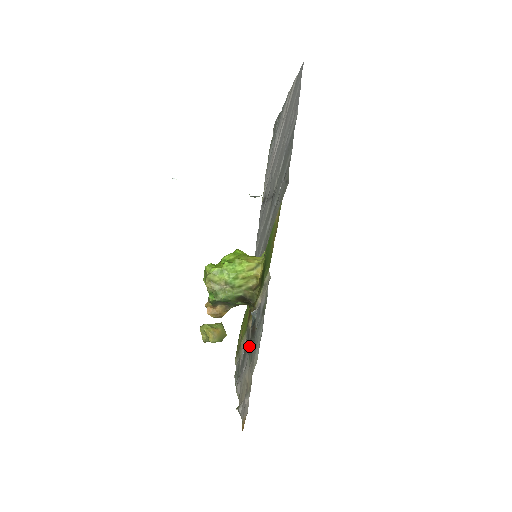
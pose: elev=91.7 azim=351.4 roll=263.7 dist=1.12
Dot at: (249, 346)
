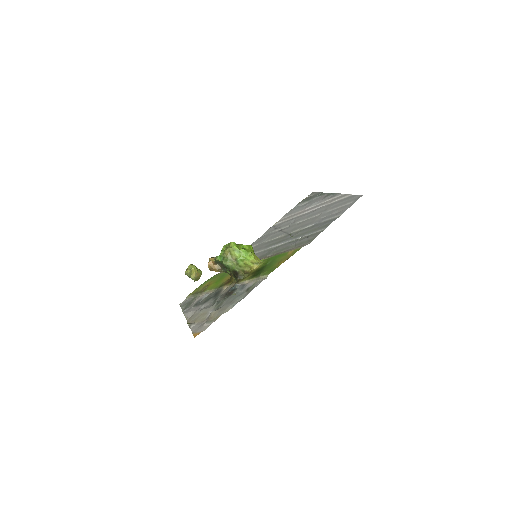
Dot at: (219, 298)
